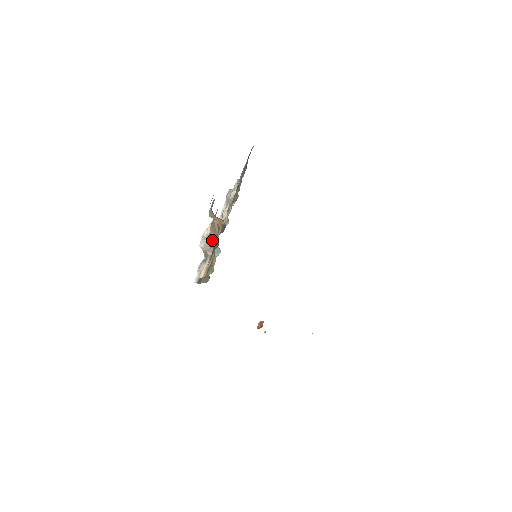
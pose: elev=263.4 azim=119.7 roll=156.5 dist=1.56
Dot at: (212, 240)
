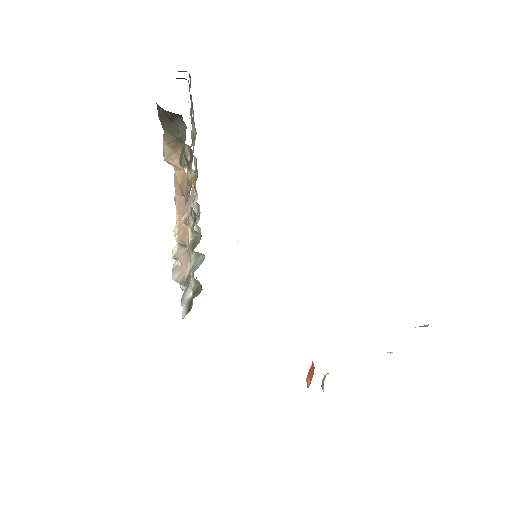
Dot at: (179, 163)
